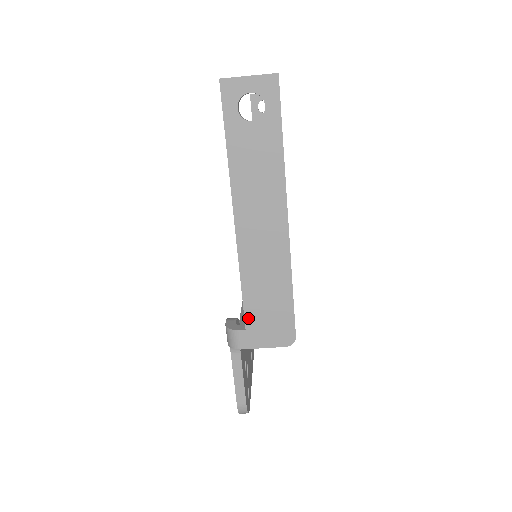
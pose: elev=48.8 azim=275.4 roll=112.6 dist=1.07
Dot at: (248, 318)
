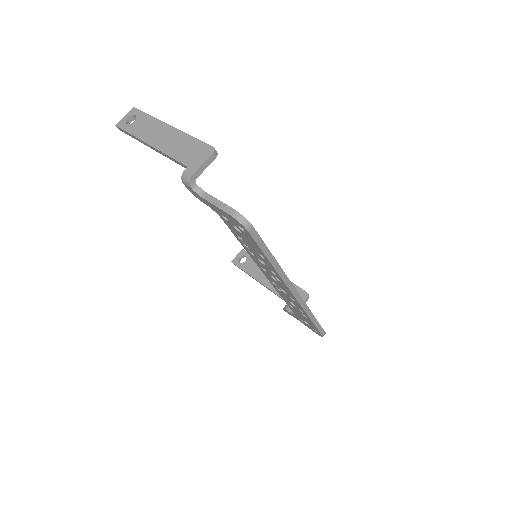
Dot at: (184, 163)
